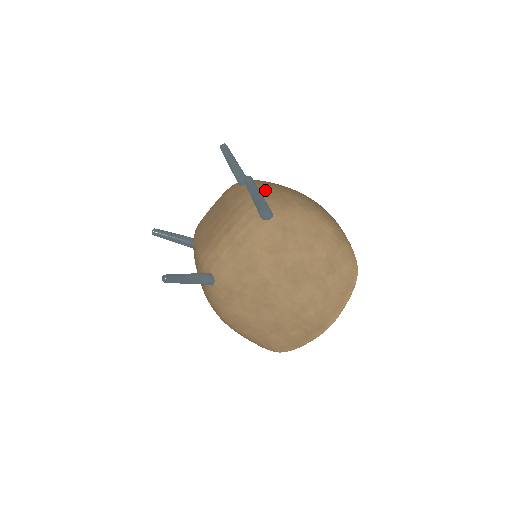
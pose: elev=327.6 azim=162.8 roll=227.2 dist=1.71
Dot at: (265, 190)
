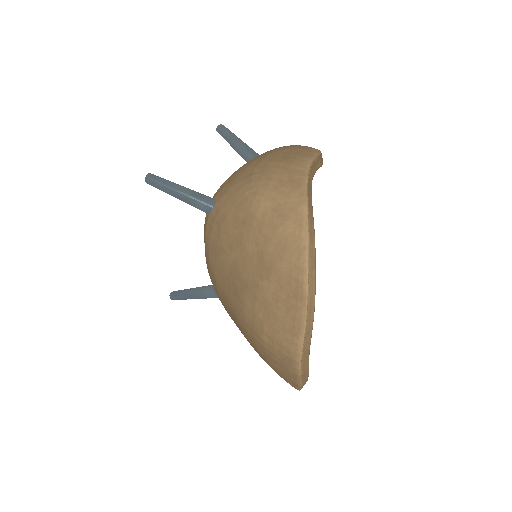
Dot at: (239, 168)
